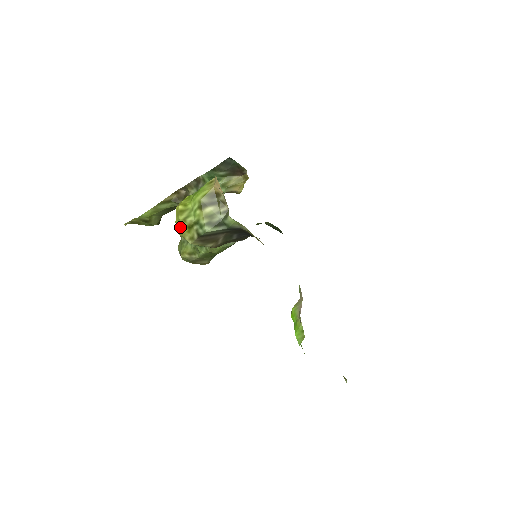
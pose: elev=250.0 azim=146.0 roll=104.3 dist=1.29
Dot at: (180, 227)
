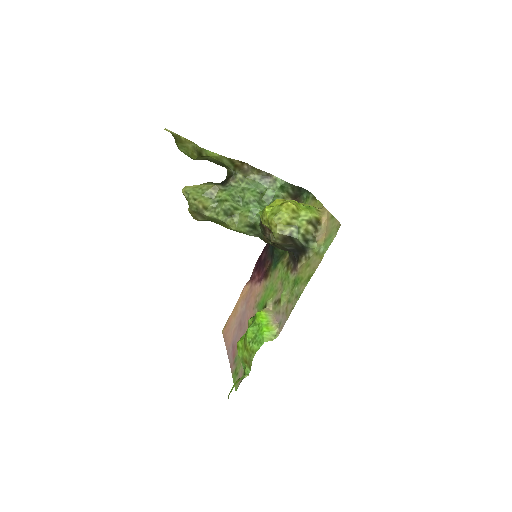
Dot at: (283, 218)
